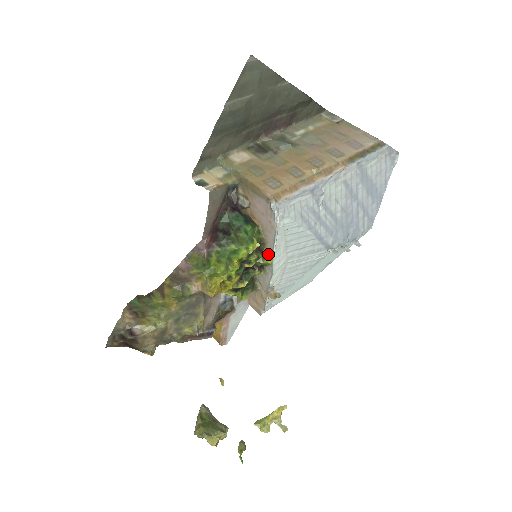
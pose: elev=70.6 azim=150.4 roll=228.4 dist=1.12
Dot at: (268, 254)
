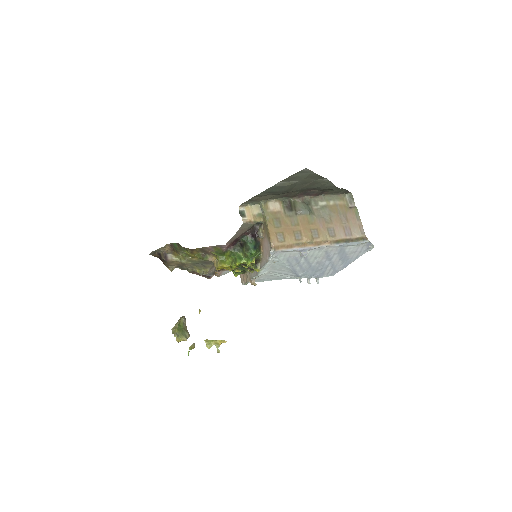
Dot at: (259, 266)
